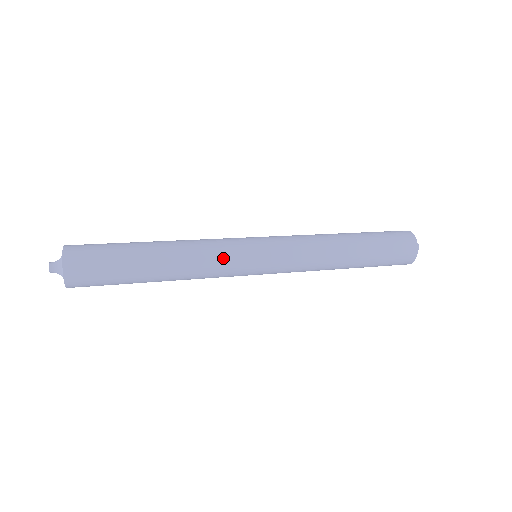
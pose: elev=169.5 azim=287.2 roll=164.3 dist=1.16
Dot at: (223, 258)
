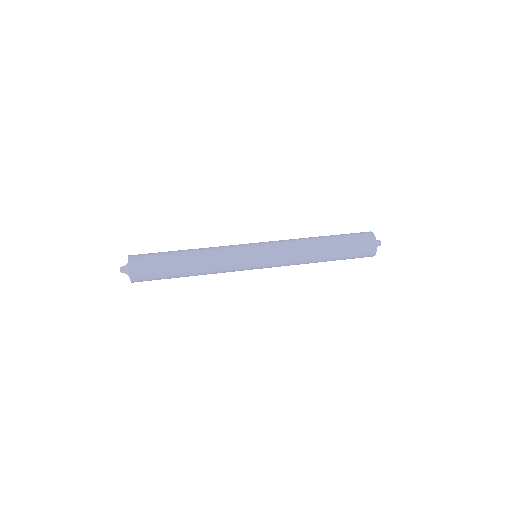
Dot at: (232, 268)
